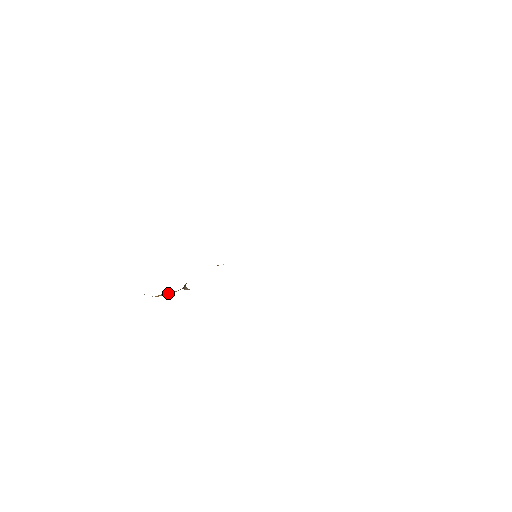
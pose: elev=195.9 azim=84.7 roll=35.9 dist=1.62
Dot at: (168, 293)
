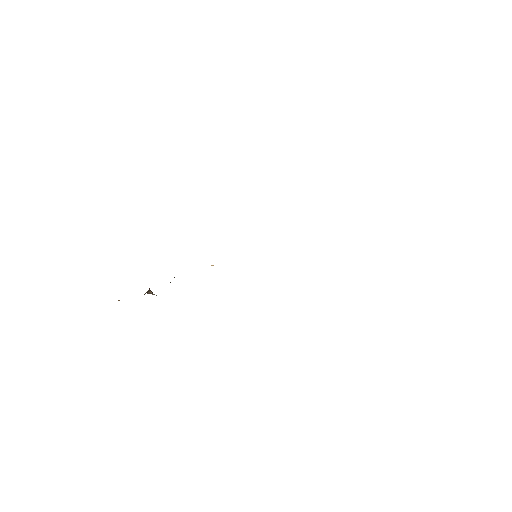
Dot at: occluded
